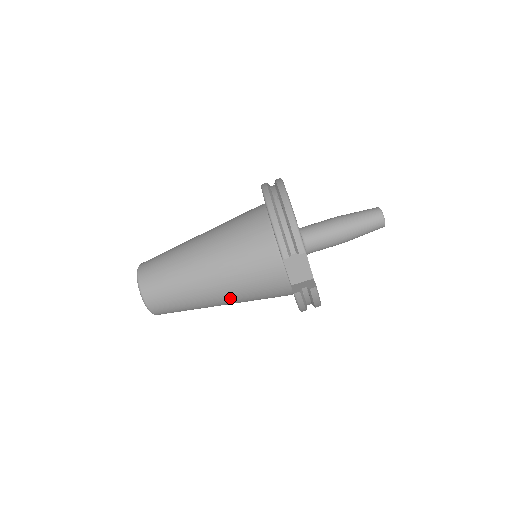
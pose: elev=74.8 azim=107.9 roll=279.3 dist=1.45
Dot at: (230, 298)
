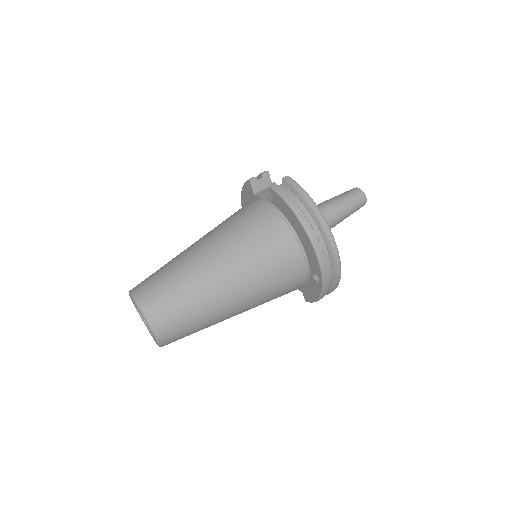
Dot at: (221, 248)
